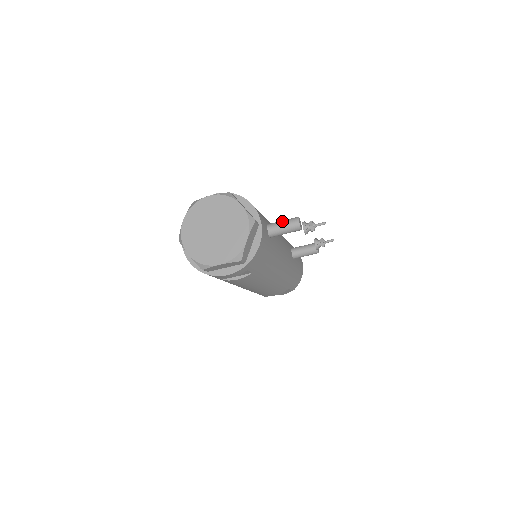
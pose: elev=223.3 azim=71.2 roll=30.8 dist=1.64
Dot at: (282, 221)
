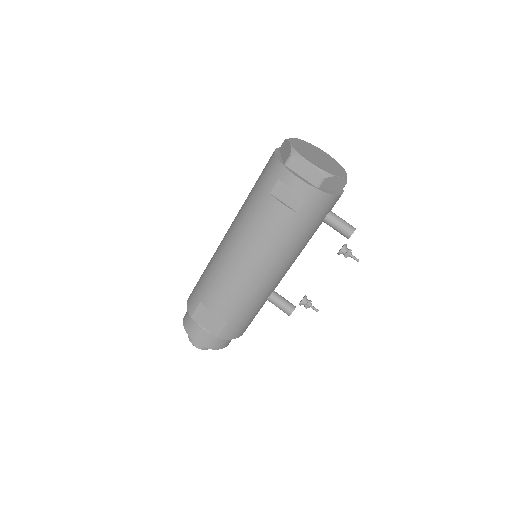
Dot at: (343, 220)
